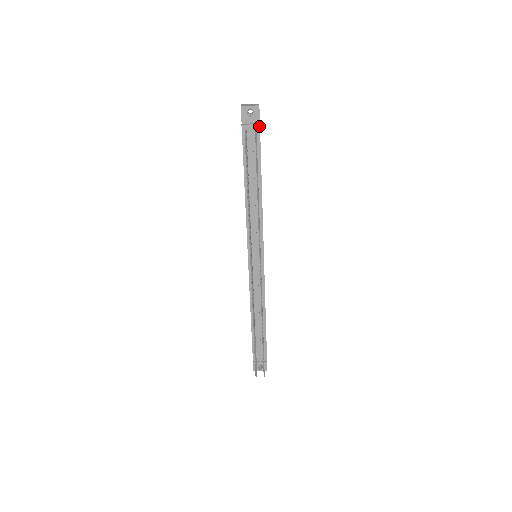
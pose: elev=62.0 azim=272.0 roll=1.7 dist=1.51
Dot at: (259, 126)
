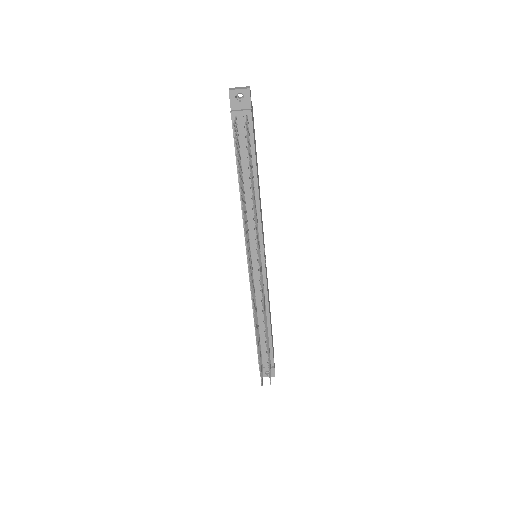
Dot at: (250, 112)
